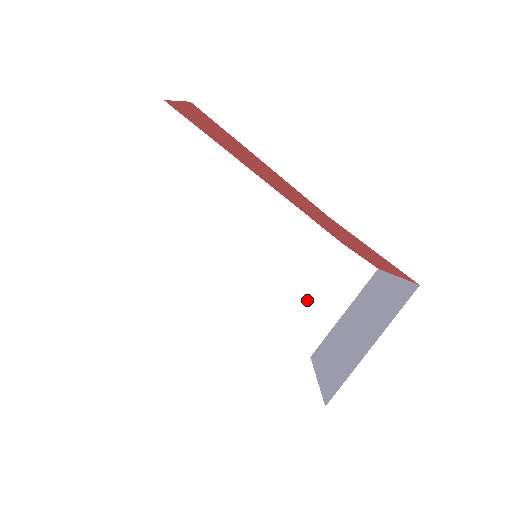
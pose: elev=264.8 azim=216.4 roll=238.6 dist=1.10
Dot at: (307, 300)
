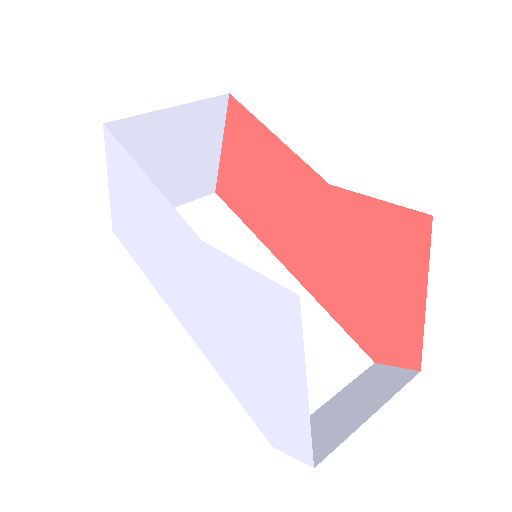
Dot at: (321, 412)
